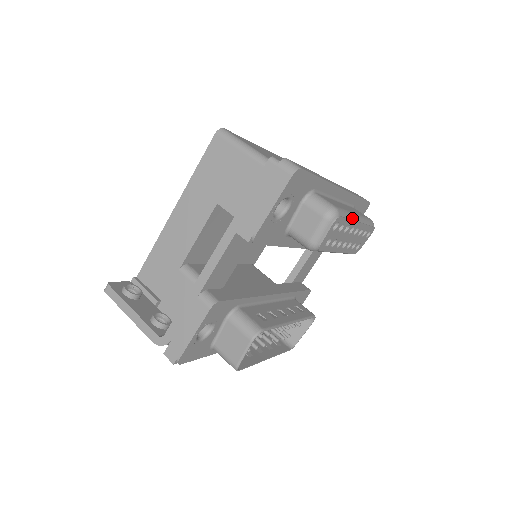
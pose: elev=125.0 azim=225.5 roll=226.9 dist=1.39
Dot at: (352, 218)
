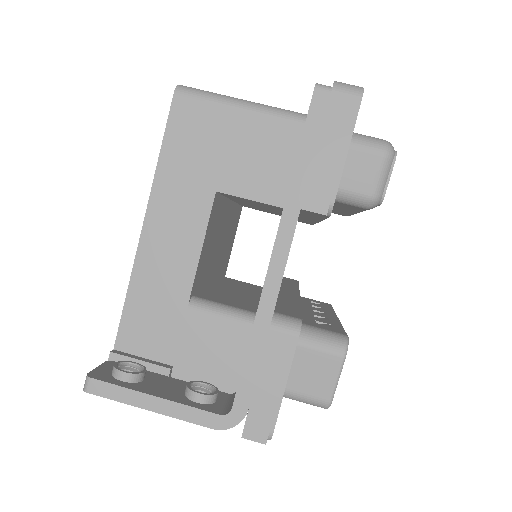
Dot at: occluded
